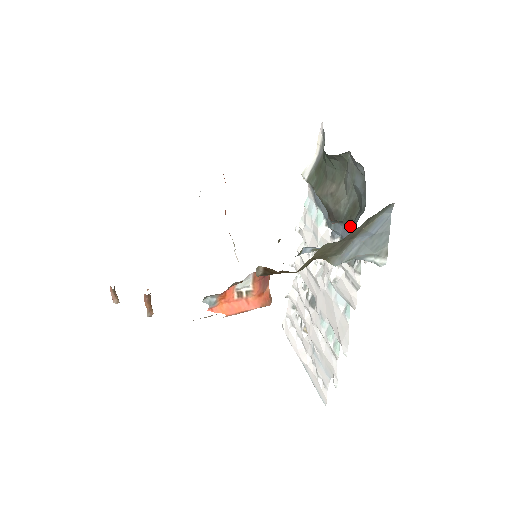
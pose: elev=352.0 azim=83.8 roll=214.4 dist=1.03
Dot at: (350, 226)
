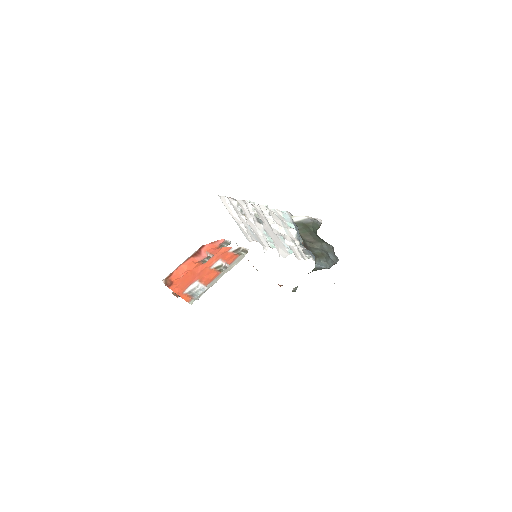
Dot at: (317, 259)
